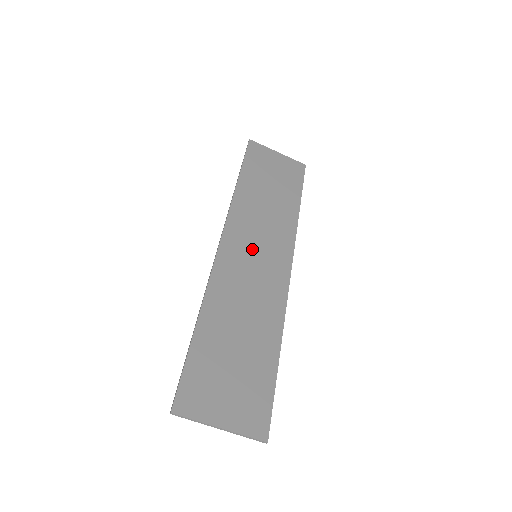
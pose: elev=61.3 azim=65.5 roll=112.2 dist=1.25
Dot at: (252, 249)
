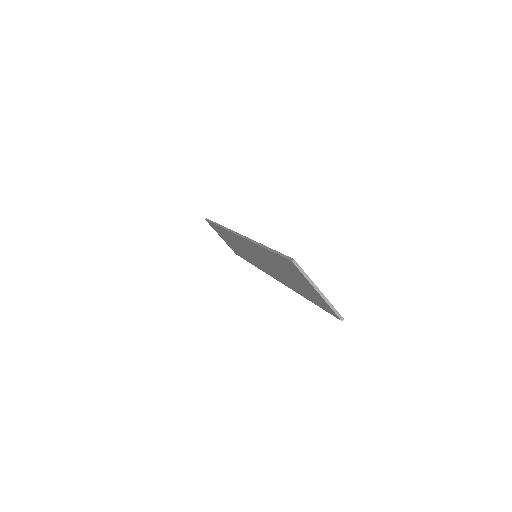
Dot at: occluded
